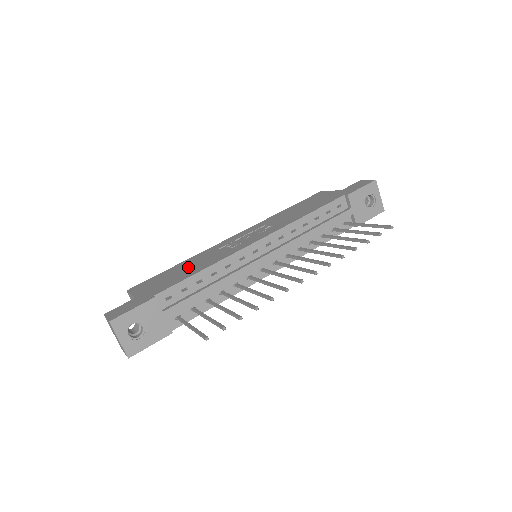
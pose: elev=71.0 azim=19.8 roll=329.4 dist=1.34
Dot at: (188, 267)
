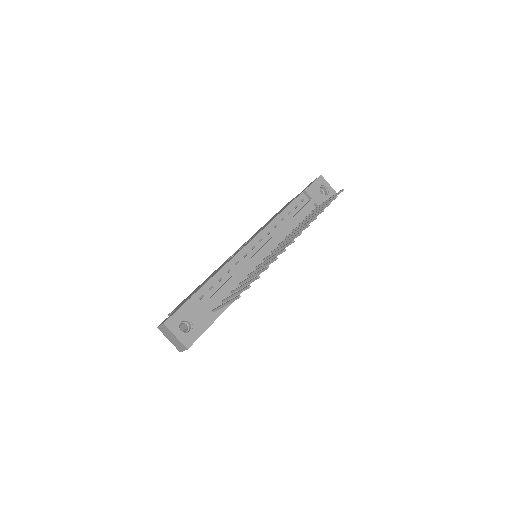
Dot at: (208, 278)
